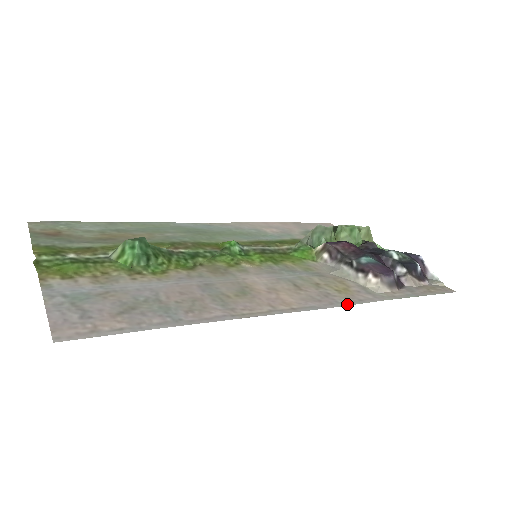
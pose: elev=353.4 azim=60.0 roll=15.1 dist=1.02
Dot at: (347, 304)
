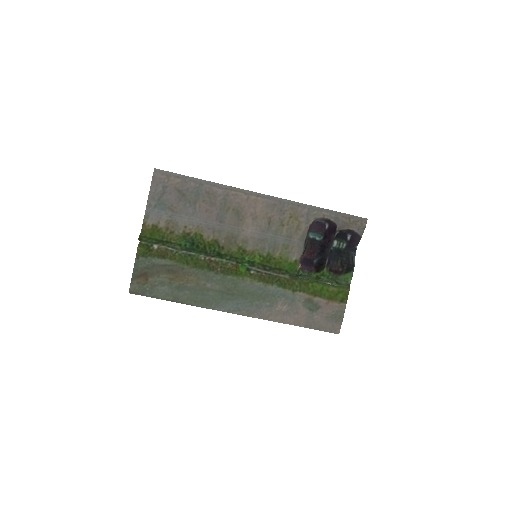
Dot at: (288, 201)
